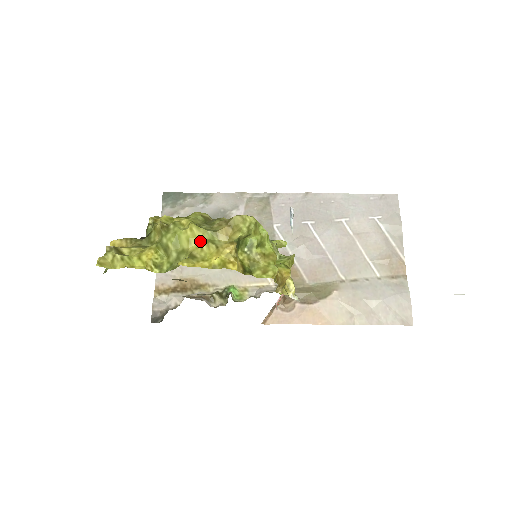
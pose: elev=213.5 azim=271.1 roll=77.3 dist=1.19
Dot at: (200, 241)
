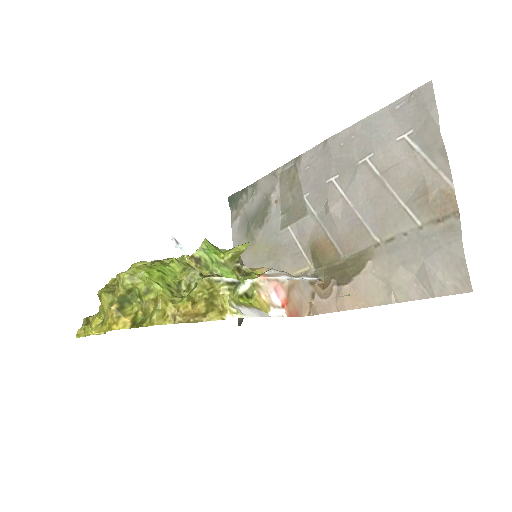
Dot at: (108, 305)
